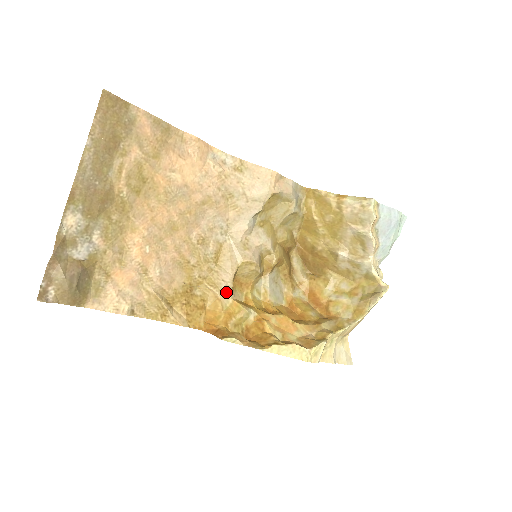
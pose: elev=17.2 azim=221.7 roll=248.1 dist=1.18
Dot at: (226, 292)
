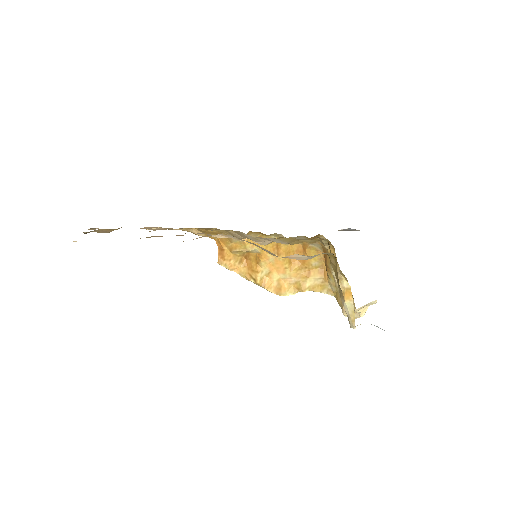
Dot at: occluded
